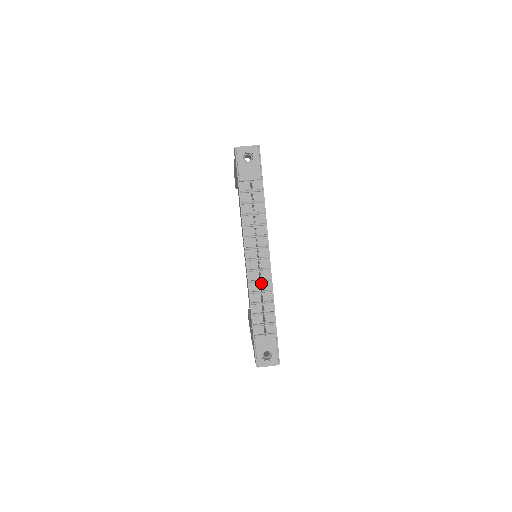
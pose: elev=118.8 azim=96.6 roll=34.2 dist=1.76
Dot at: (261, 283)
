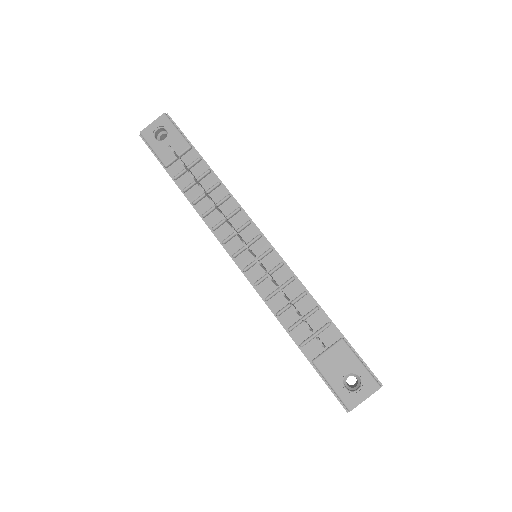
Dot at: (273, 277)
